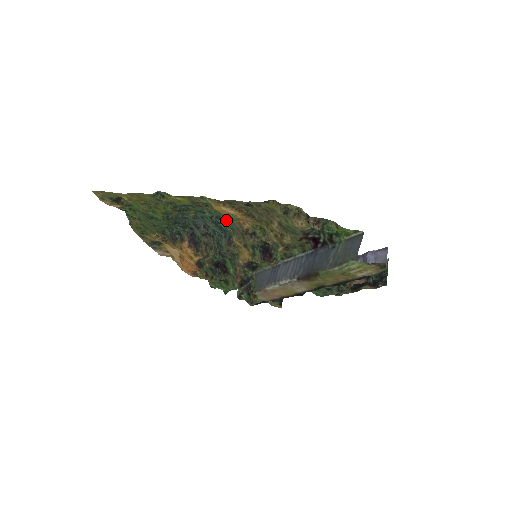
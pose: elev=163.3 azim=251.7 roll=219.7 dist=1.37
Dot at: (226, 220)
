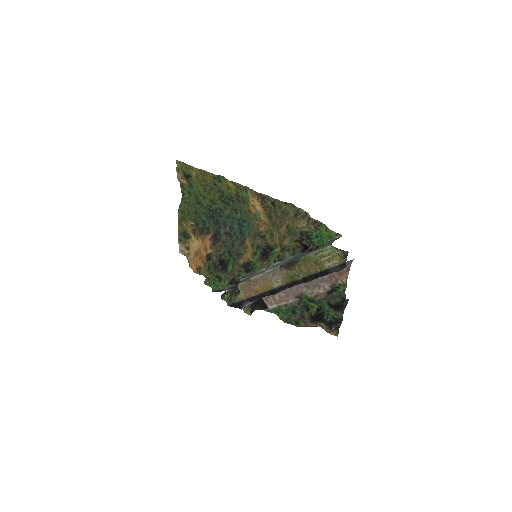
Dot at: (249, 224)
